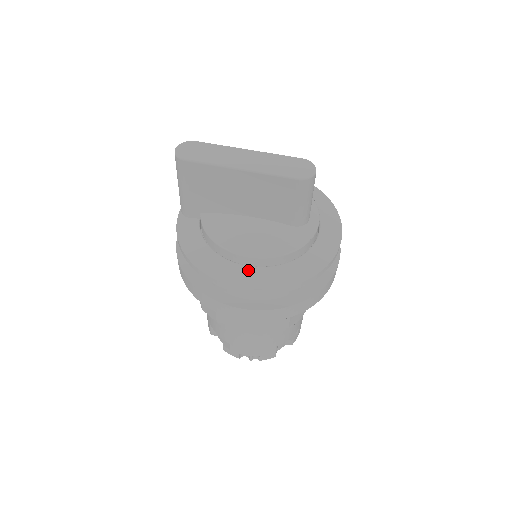
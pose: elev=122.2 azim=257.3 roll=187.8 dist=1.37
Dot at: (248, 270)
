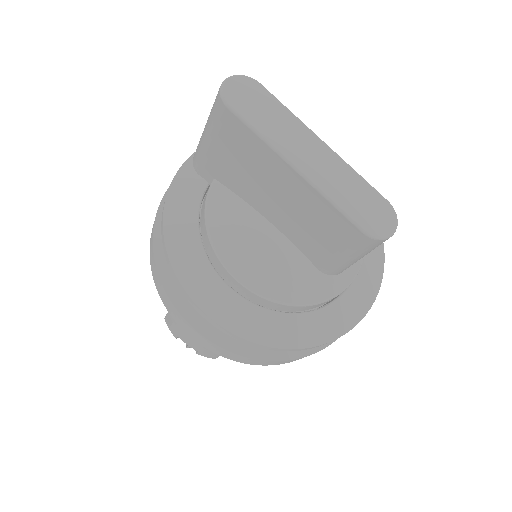
Dot at: (229, 295)
